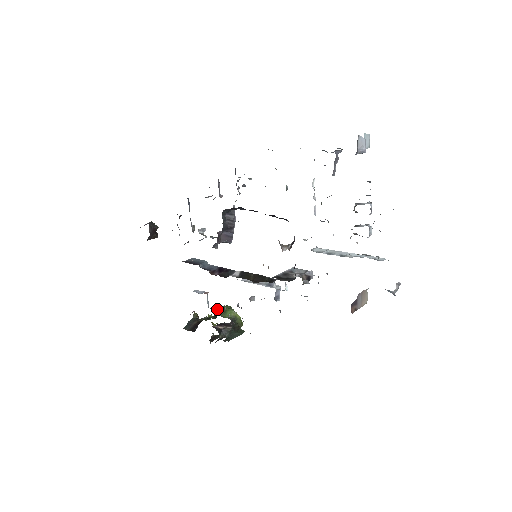
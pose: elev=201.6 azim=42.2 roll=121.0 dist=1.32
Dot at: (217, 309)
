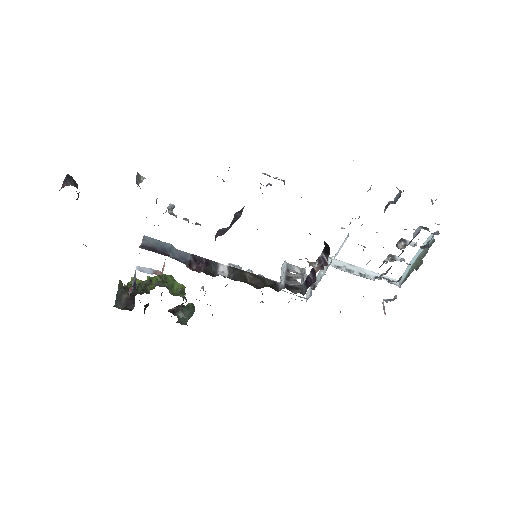
Dot at: (166, 287)
